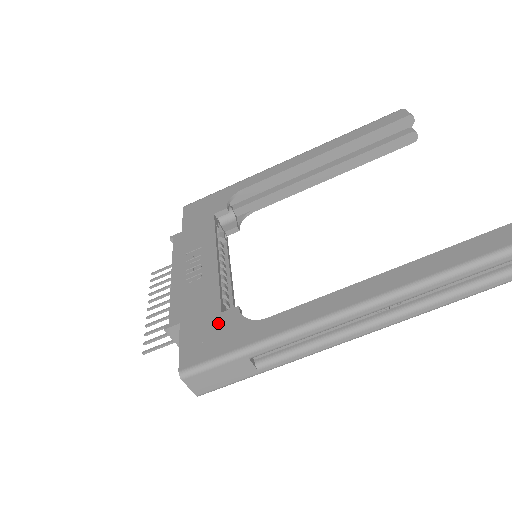
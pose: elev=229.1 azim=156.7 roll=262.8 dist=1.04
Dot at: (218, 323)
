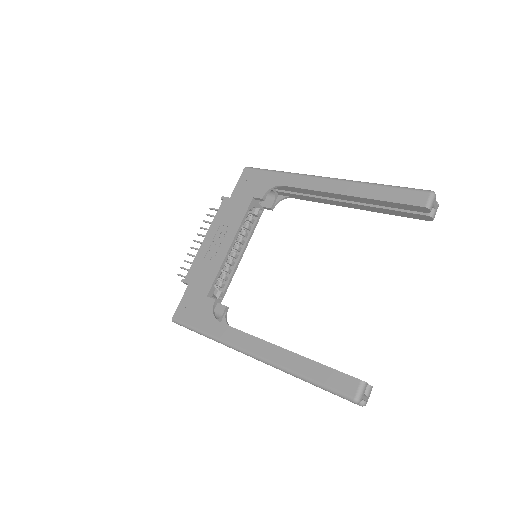
Dot at: (201, 303)
